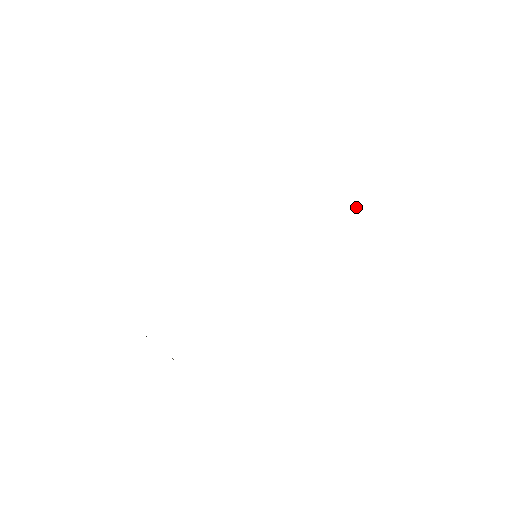
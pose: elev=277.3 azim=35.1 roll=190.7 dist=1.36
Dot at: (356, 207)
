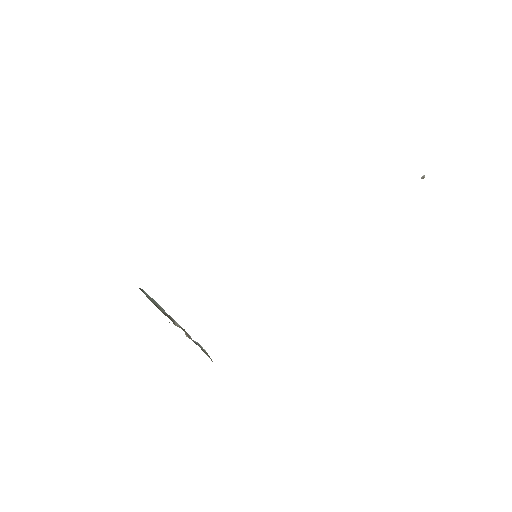
Dot at: (421, 177)
